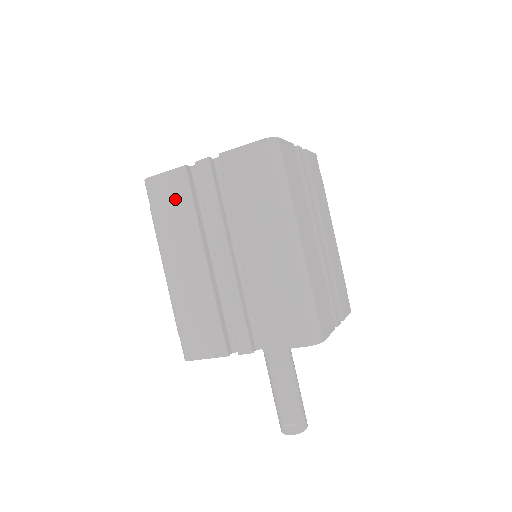
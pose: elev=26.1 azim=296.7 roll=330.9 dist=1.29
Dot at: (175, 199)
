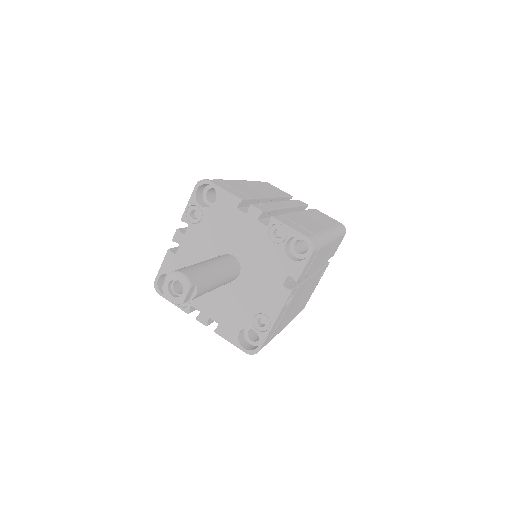
Dot at: occluded
